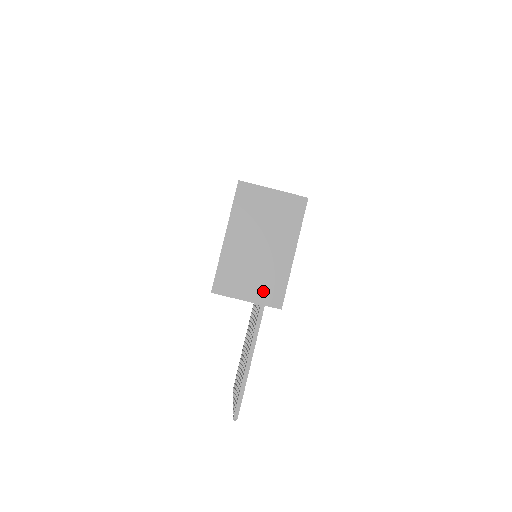
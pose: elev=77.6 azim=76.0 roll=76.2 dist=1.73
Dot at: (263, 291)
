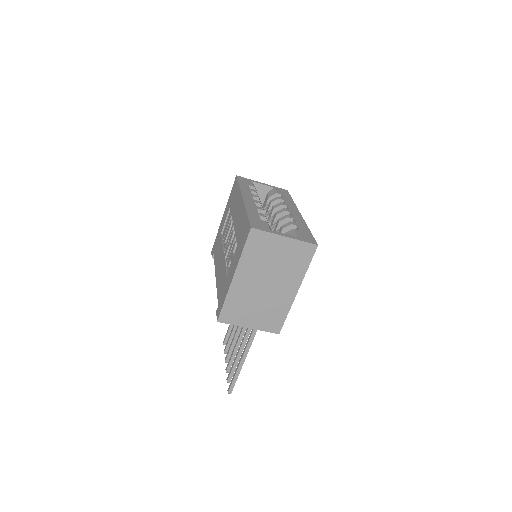
Dot at: (264, 321)
